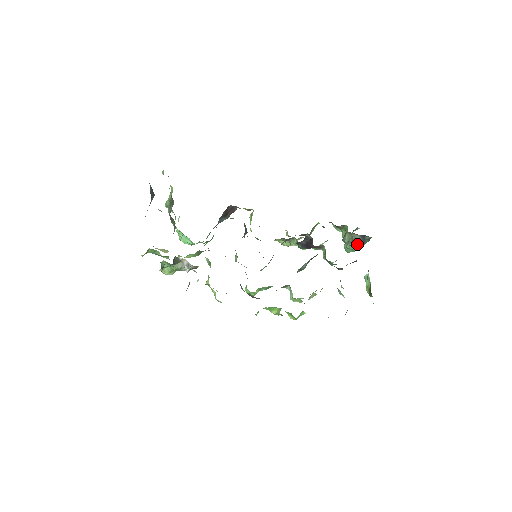
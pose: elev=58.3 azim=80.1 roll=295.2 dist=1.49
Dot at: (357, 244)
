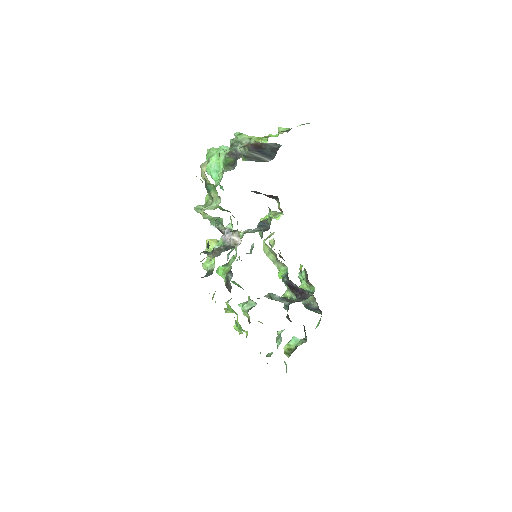
Dot at: (307, 306)
